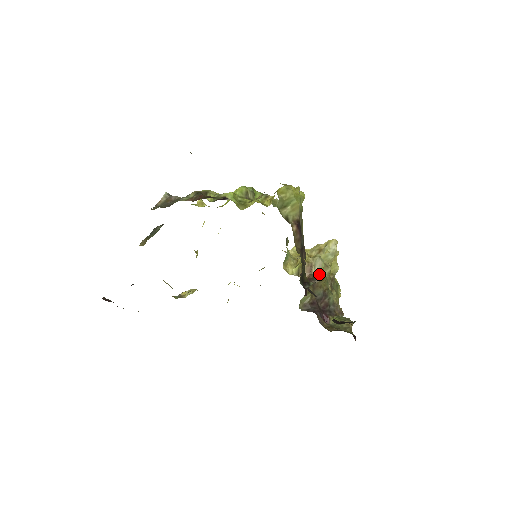
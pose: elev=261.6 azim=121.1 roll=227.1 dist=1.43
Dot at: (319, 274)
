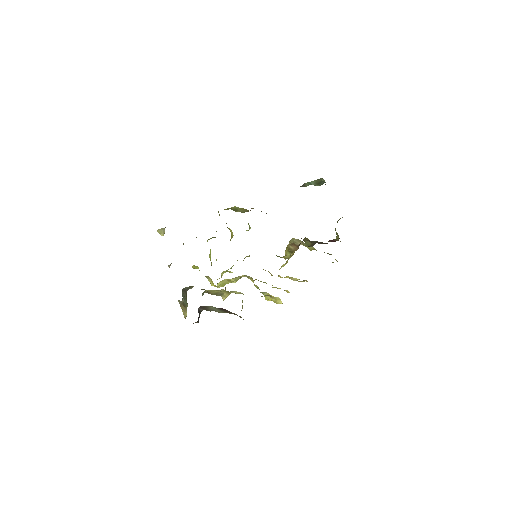
Dot at: (302, 242)
